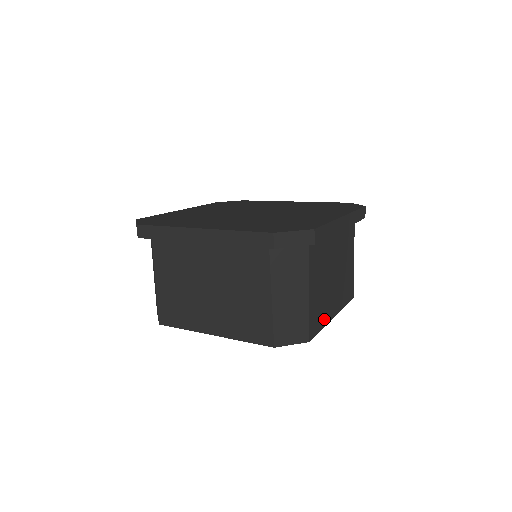
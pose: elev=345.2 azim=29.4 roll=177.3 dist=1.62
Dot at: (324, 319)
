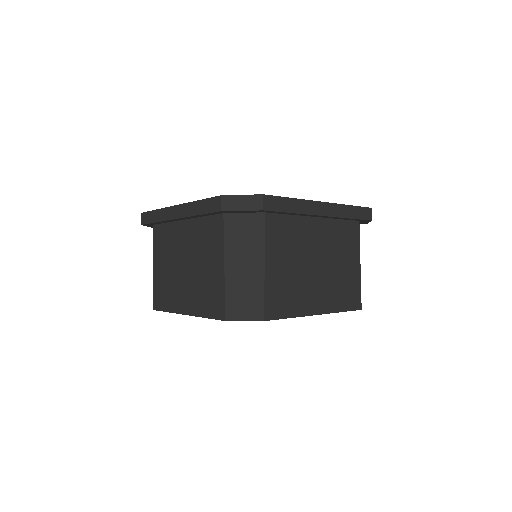
Dot at: (296, 308)
